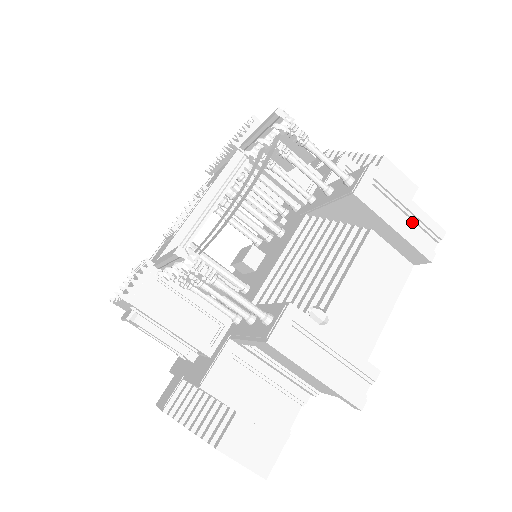
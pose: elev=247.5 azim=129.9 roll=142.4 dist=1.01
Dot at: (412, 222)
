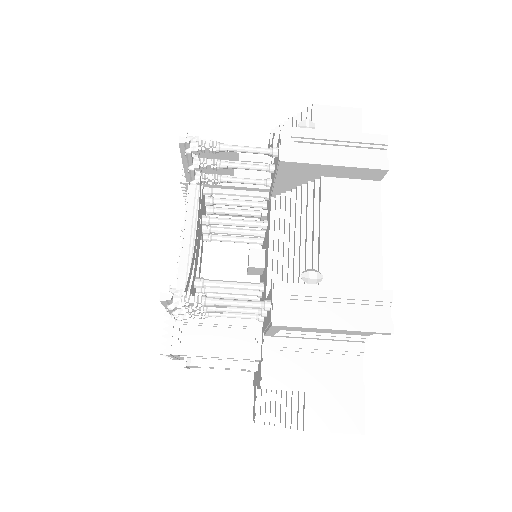
Dot at: (350, 148)
